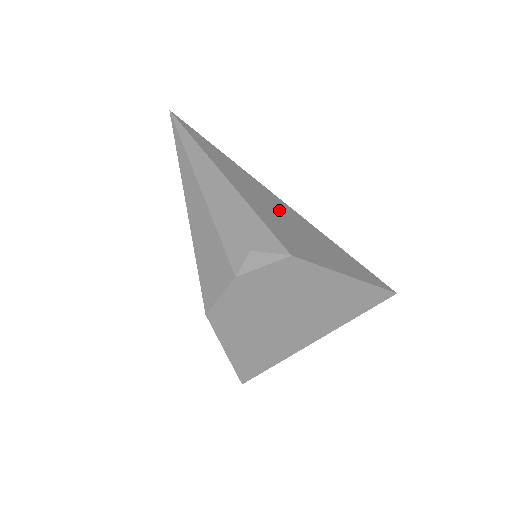
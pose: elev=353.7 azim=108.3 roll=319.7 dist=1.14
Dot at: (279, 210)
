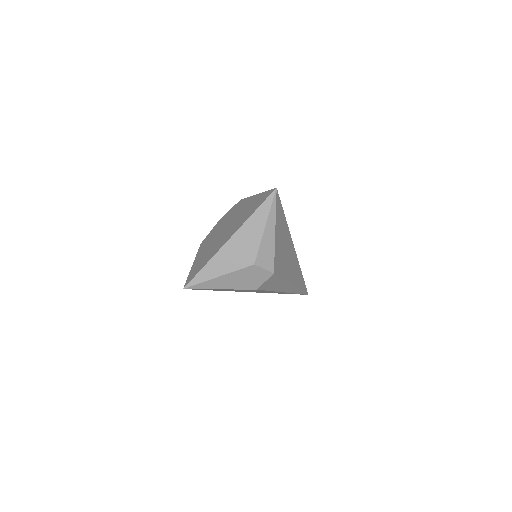
Dot at: occluded
